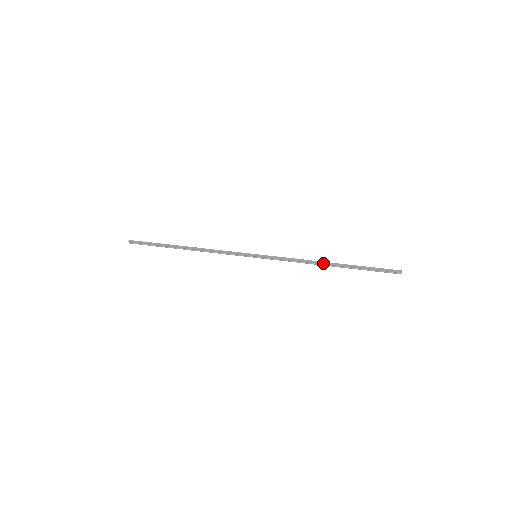
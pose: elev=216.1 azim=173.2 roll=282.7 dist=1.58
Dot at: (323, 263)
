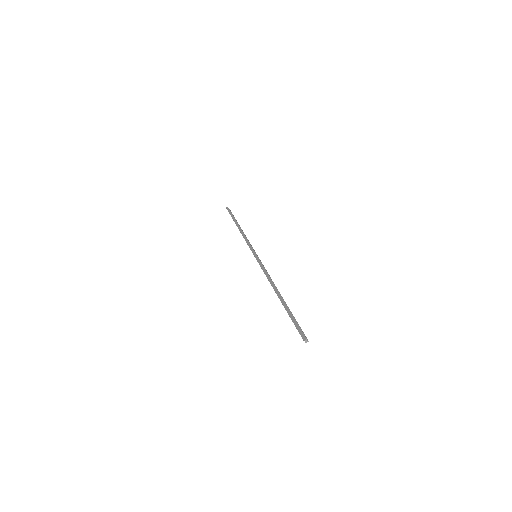
Dot at: (275, 289)
